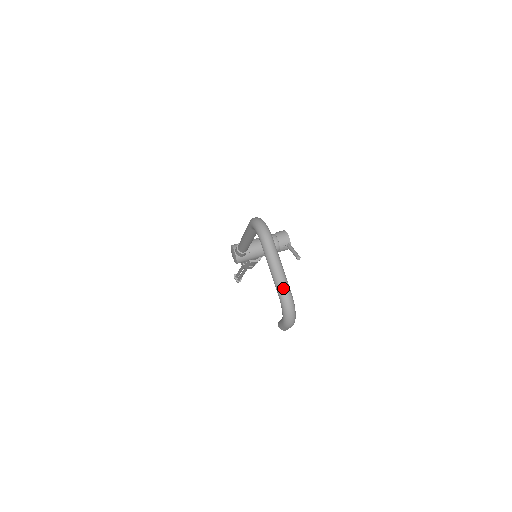
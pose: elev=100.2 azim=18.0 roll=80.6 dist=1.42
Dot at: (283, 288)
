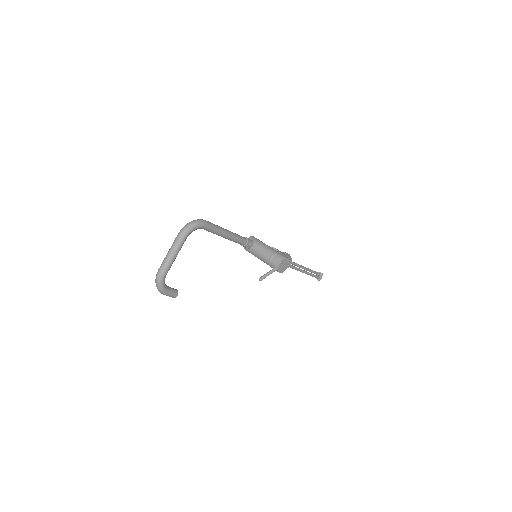
Dot at: (161, 267)
